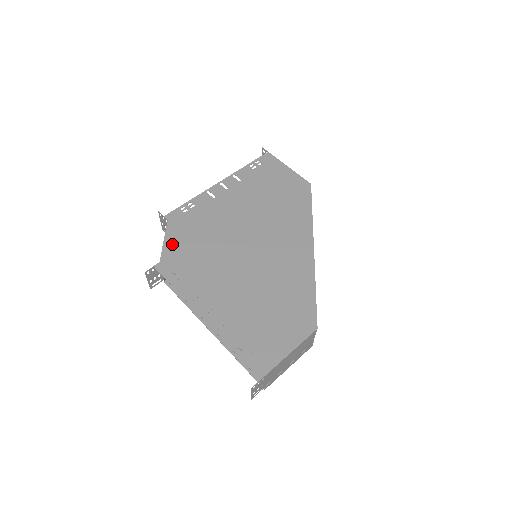
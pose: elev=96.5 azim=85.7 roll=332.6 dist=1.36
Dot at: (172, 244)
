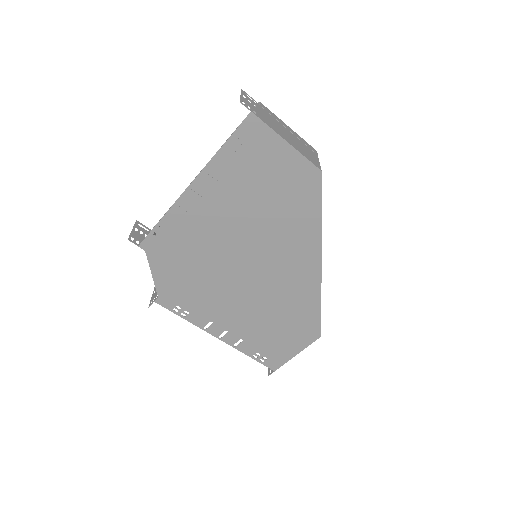
Dot at: (163, 278)
